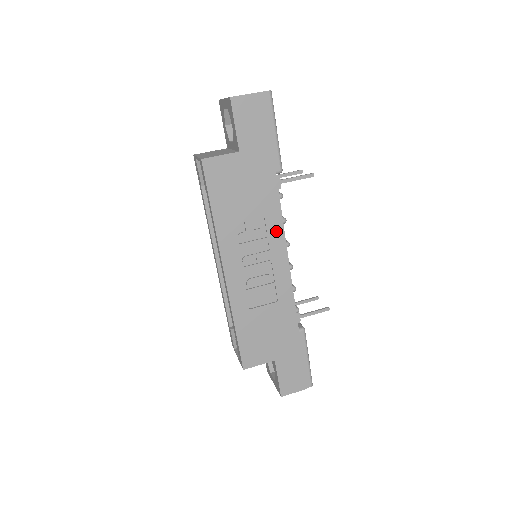
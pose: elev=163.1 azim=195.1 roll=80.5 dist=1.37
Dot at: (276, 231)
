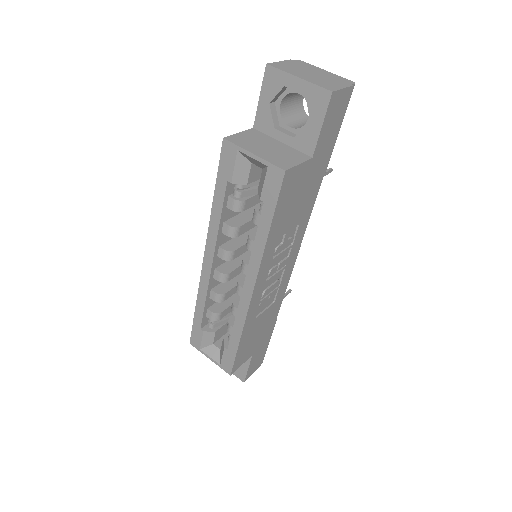
Dot at: (300, 236)
